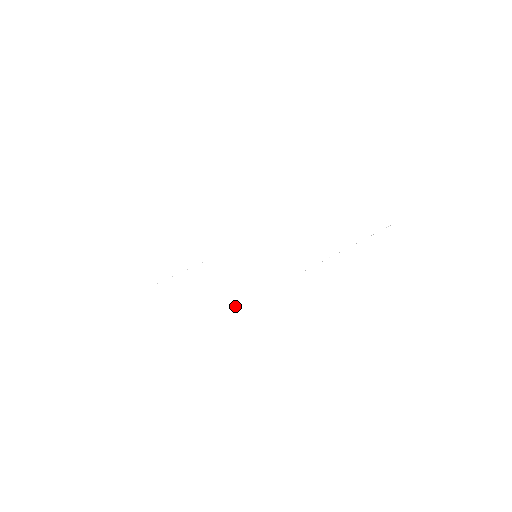
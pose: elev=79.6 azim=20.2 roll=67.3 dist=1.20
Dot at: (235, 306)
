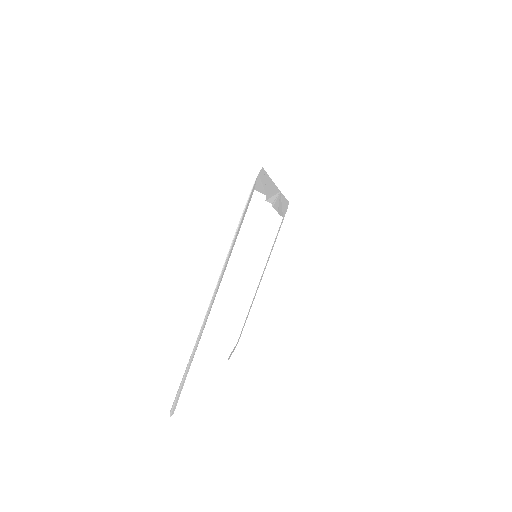
Dot at: (183, 375)
